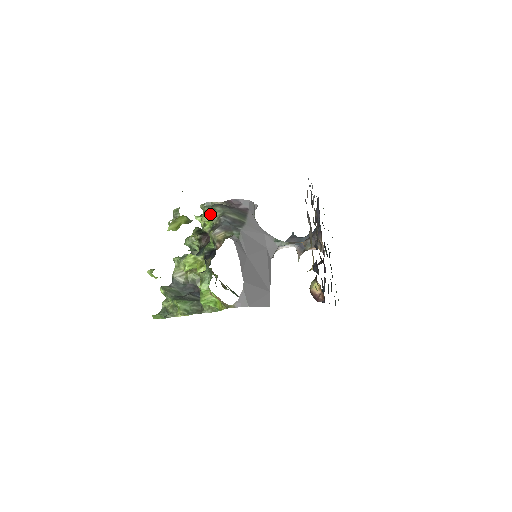
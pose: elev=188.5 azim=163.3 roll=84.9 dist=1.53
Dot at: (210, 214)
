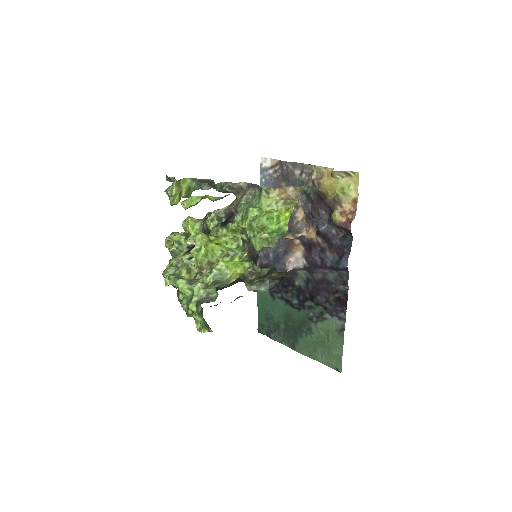
Dot at: occluded
